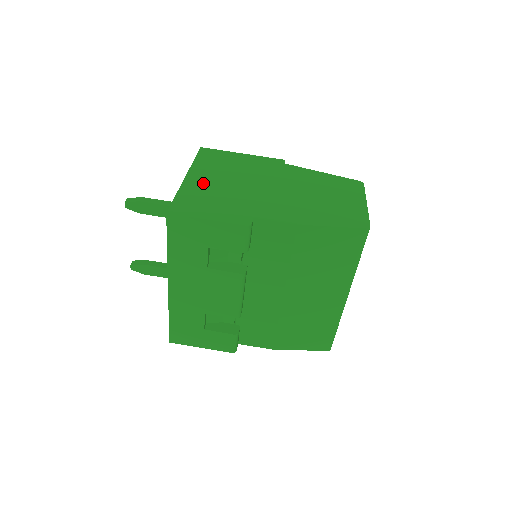
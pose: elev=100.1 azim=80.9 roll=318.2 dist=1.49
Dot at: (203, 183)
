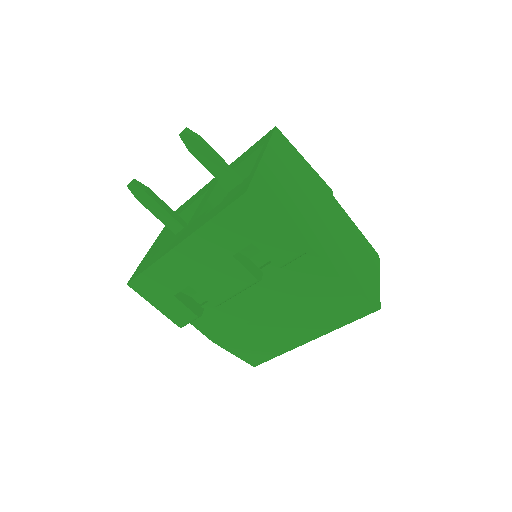
Dot at: (276, 174)
